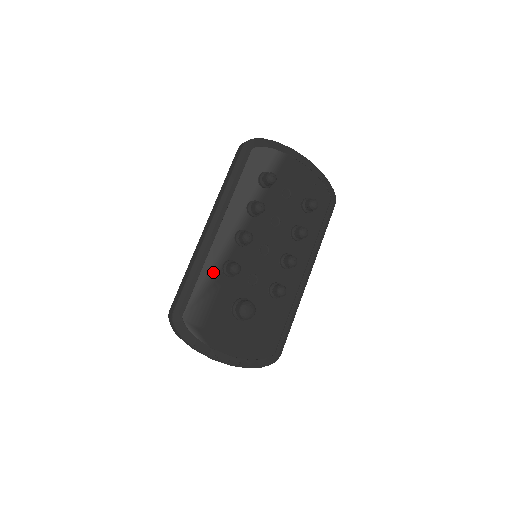
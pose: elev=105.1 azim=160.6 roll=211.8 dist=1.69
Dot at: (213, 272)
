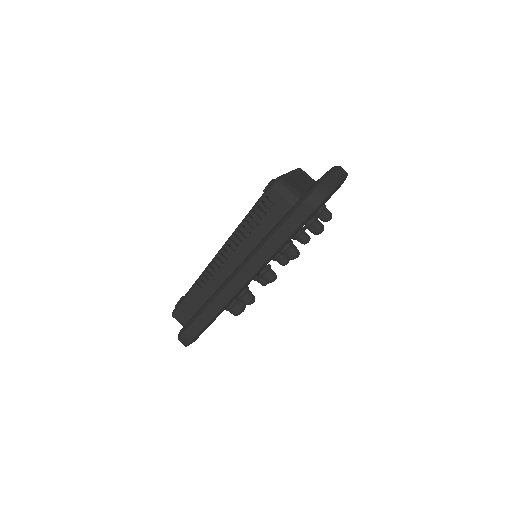
Dot at: occluded
